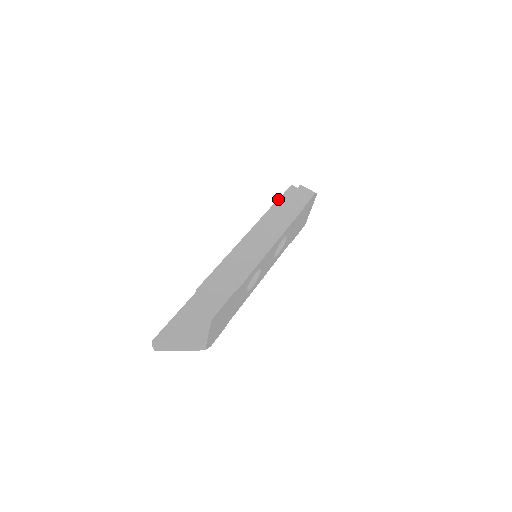
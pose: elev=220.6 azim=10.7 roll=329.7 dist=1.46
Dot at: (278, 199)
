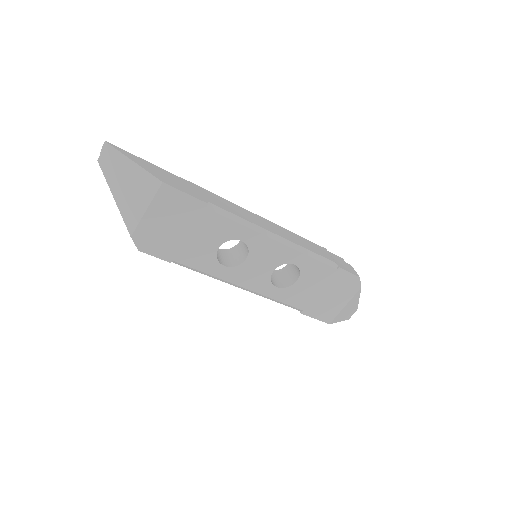
Dot at: occluded
